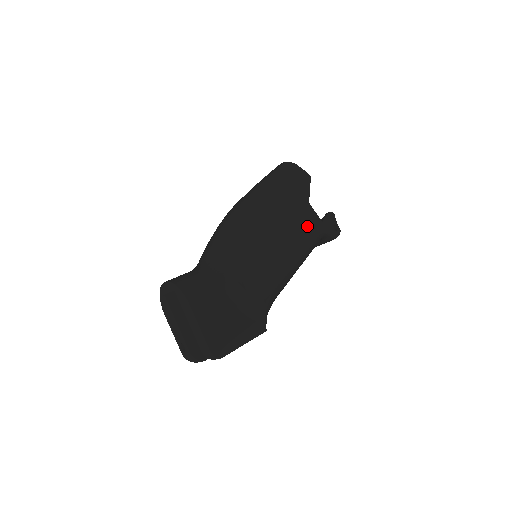
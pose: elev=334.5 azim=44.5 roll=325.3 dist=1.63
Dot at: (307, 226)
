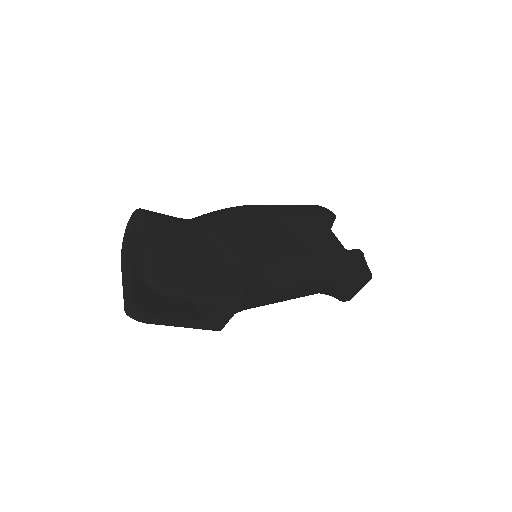
Dot at: (324, 241)
